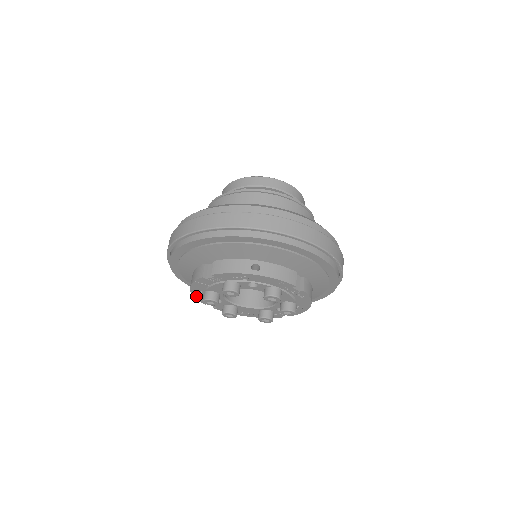
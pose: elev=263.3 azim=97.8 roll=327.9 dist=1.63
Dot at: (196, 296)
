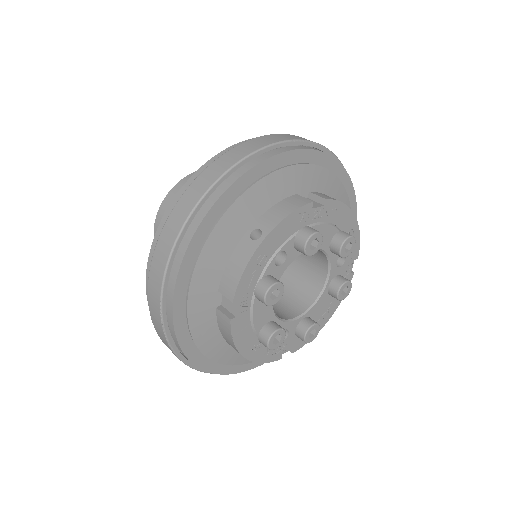
Dot at: (260, 359)
